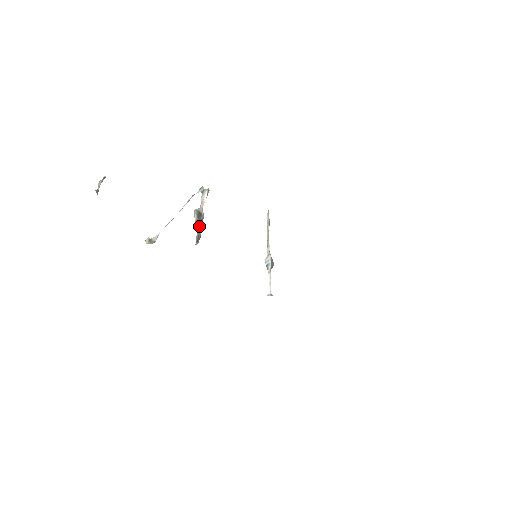
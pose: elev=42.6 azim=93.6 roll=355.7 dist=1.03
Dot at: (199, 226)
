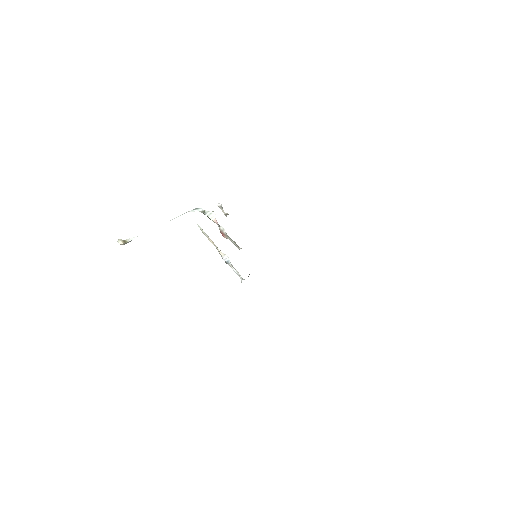
Dot at: (228, 237)
